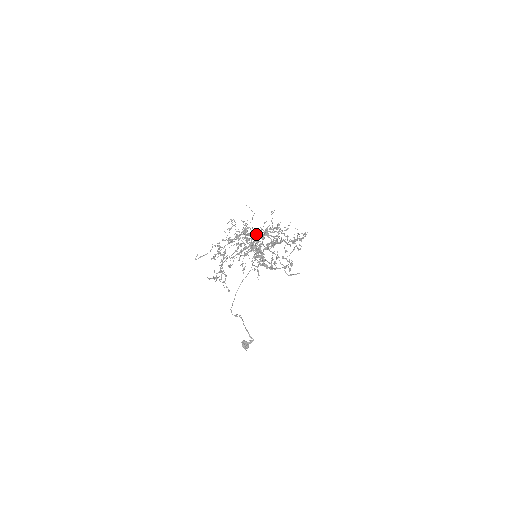
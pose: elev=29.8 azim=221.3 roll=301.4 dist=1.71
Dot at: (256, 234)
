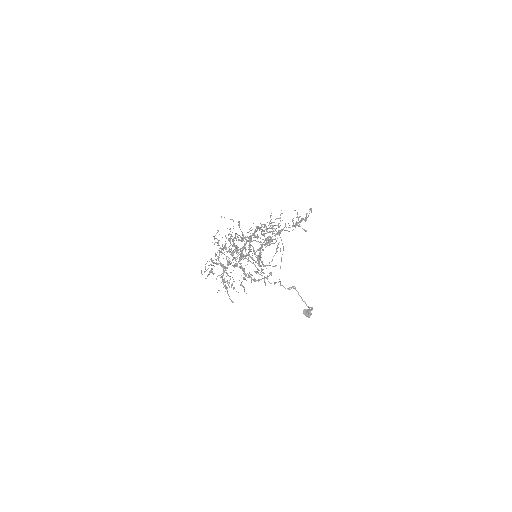
Dot at: occluded
